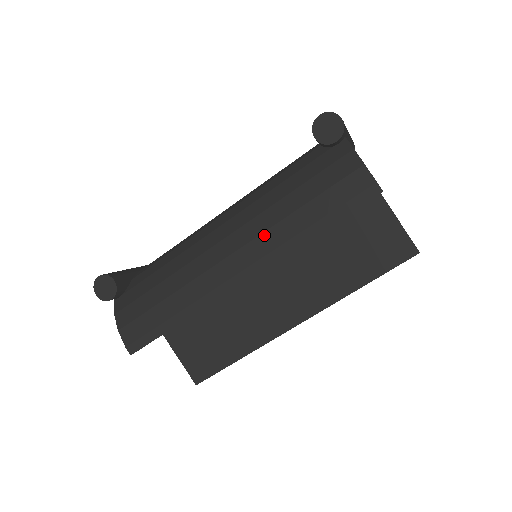
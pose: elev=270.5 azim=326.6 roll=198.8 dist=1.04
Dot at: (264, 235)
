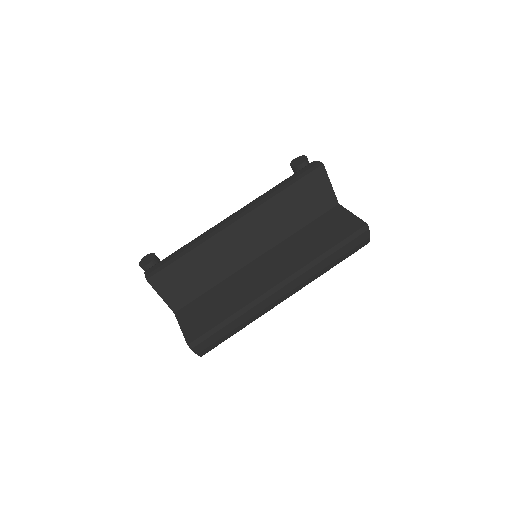
Dot at: (254, 201)
